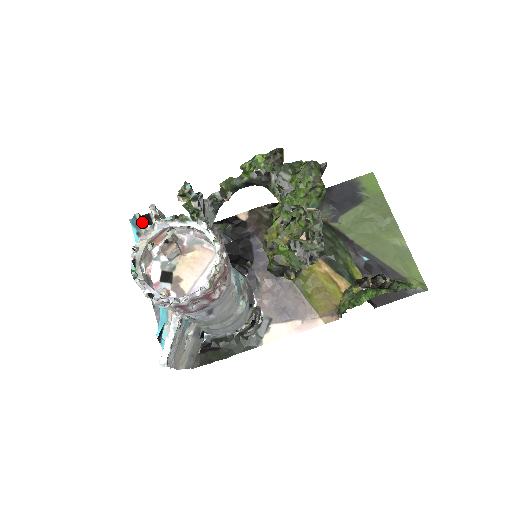
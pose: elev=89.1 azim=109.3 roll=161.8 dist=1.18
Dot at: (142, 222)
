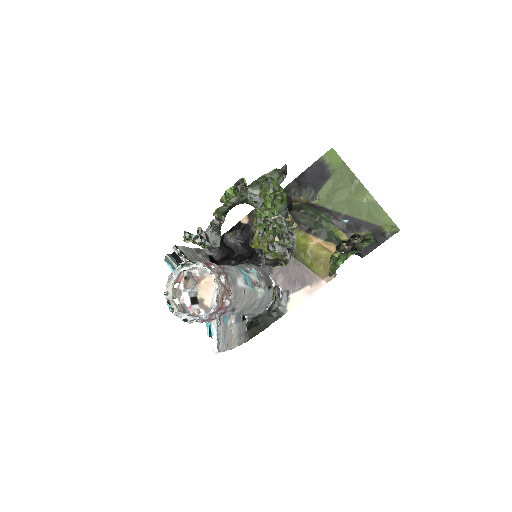
Dot at: (172, 260)
